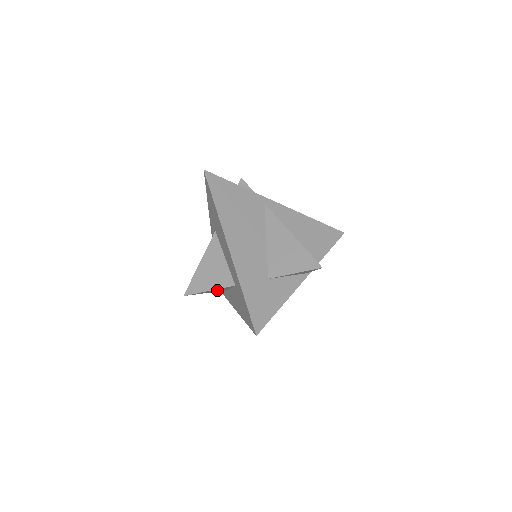
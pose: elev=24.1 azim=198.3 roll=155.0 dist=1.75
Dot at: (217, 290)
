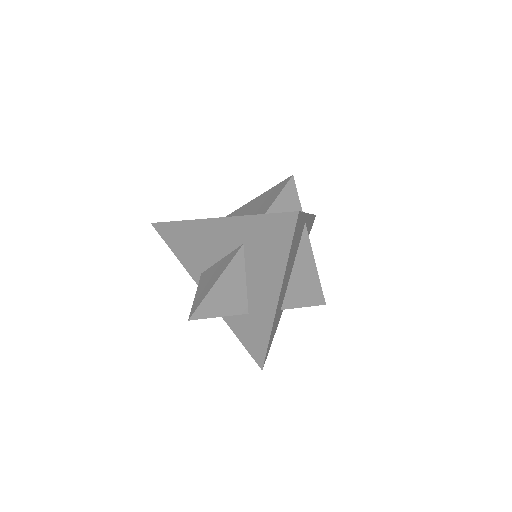
Dot at: occluded
